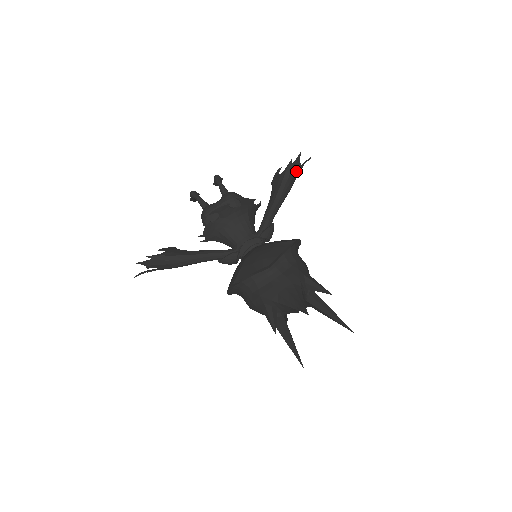
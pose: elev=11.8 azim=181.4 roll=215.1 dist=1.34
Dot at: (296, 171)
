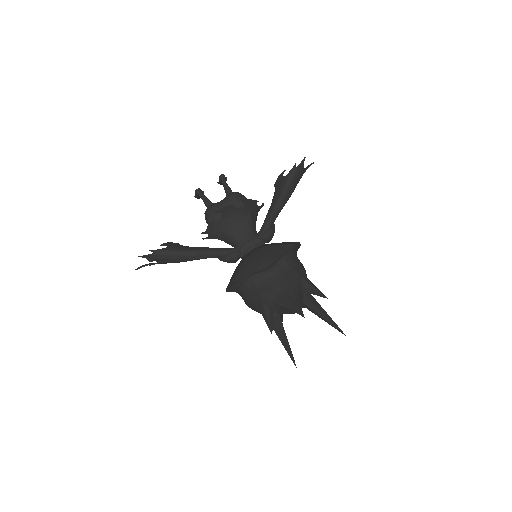
Dot at: (299, 175)
